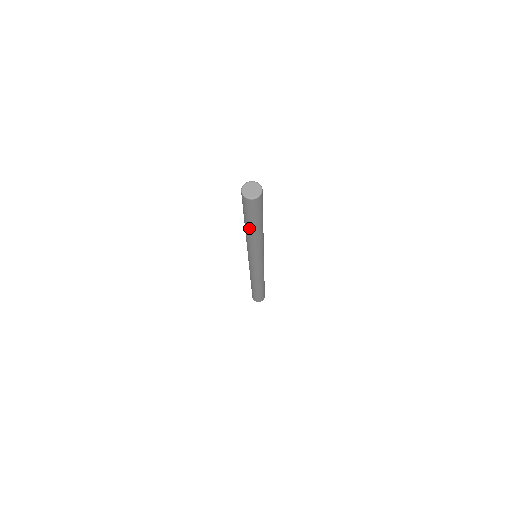
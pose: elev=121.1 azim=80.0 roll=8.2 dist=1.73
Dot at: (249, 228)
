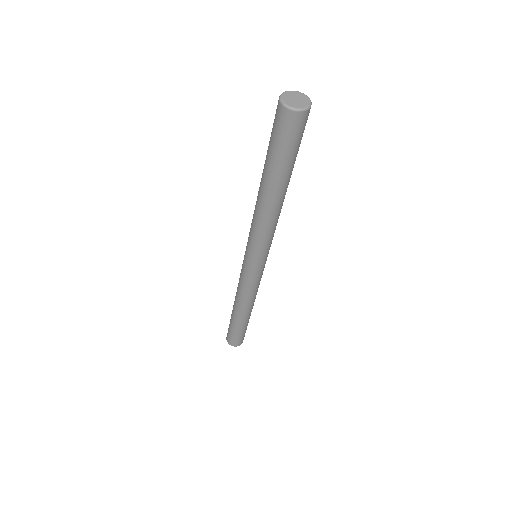
Dot at: (283, 186)
